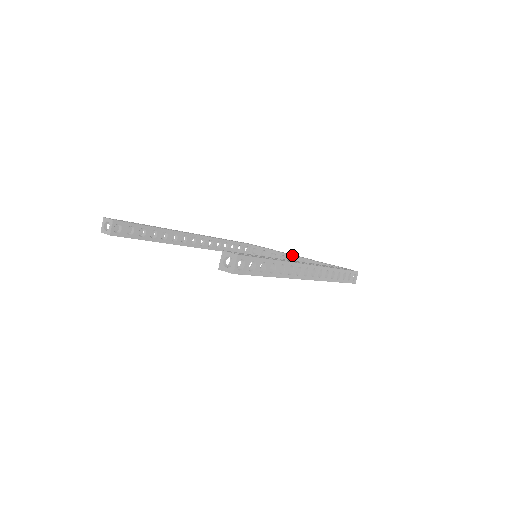
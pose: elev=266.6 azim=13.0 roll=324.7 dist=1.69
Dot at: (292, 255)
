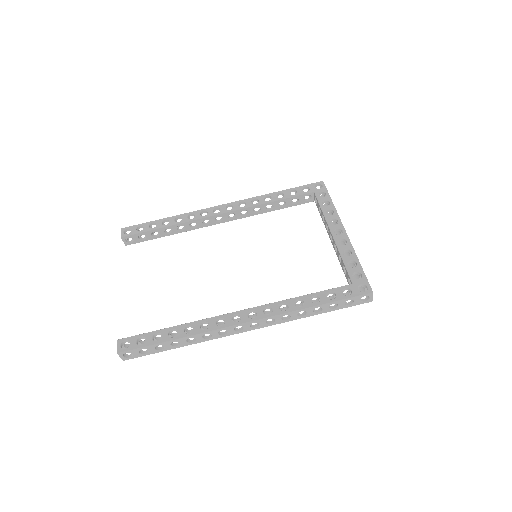
Dot at: (330, 232)
